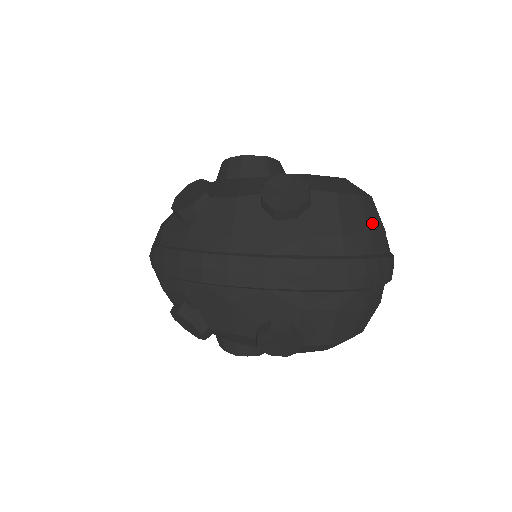
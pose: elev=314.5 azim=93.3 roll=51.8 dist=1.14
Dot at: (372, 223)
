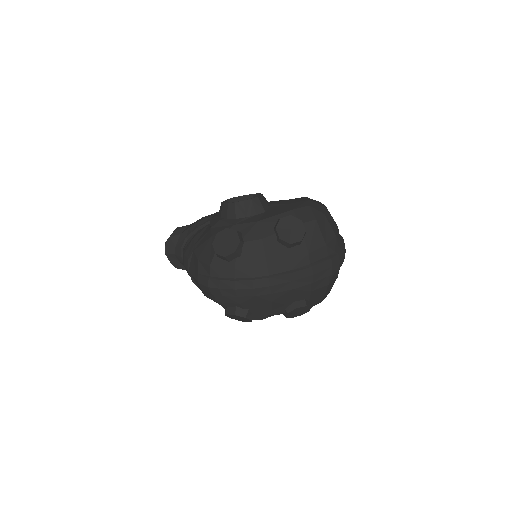
Dot at: (334, 227)
